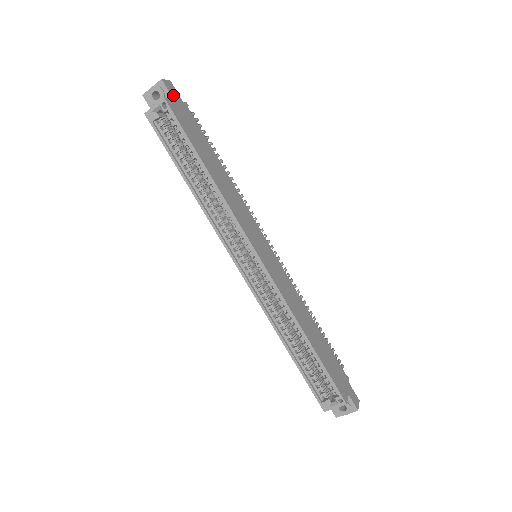
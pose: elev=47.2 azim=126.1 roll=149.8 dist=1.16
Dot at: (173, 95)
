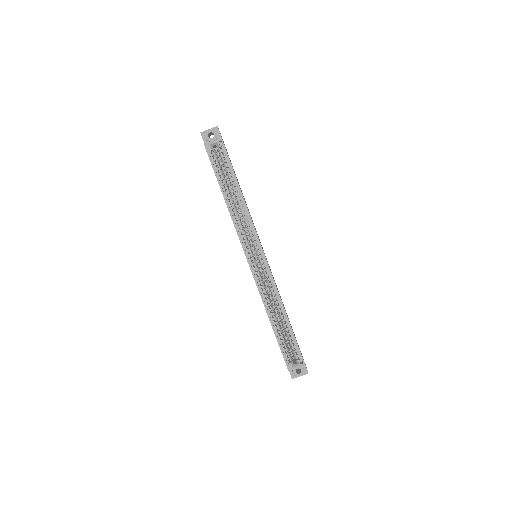
Dot at: occluded
